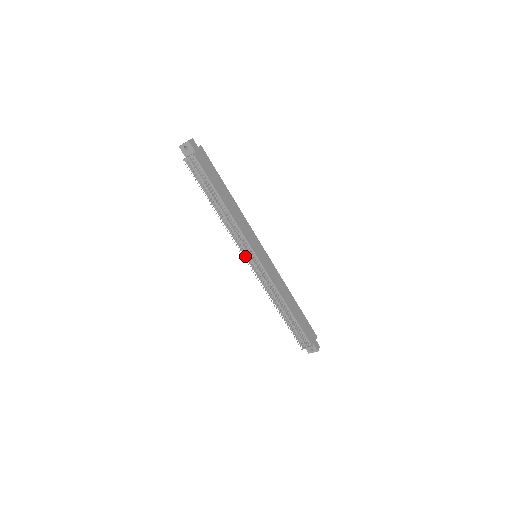
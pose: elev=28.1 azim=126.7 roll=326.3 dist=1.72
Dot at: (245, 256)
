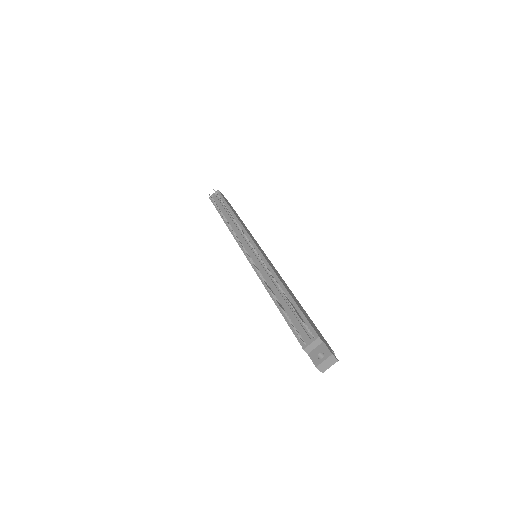
Dot at: (242, 250)
